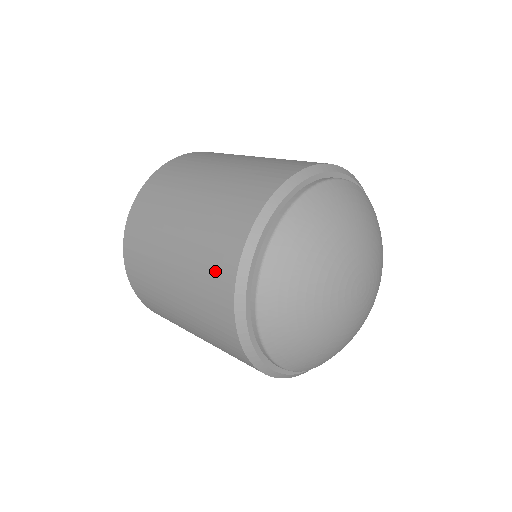
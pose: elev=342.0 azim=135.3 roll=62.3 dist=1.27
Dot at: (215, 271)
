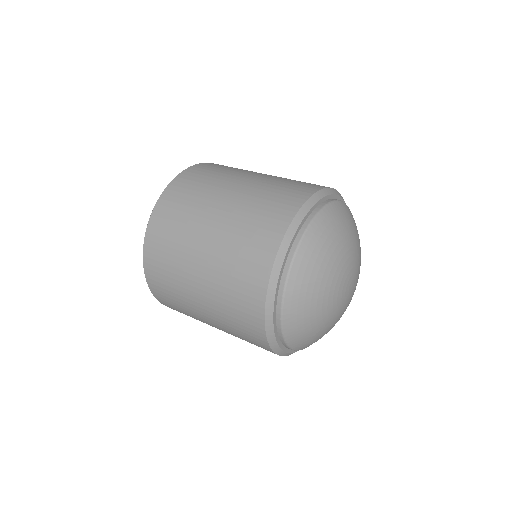
Dot at: (252, 256)
